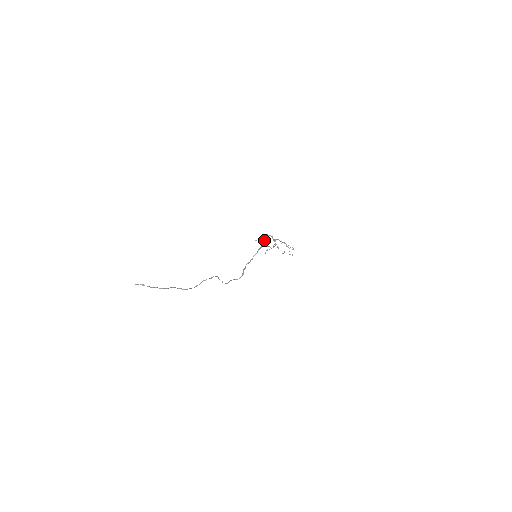
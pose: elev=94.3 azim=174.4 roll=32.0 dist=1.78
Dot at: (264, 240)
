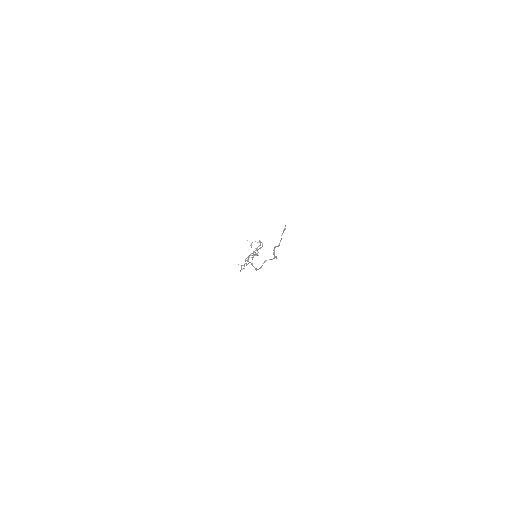
Dot at: (251, 244)
